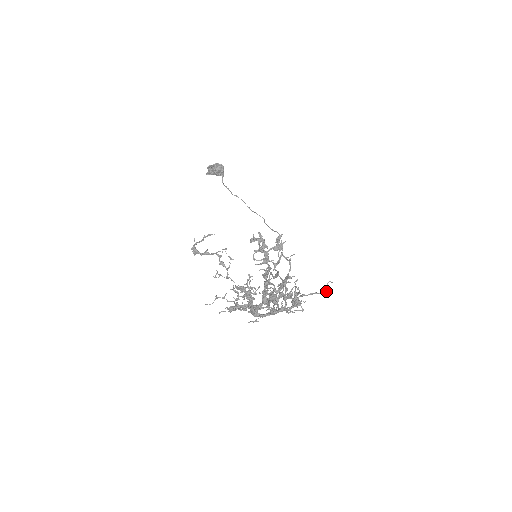
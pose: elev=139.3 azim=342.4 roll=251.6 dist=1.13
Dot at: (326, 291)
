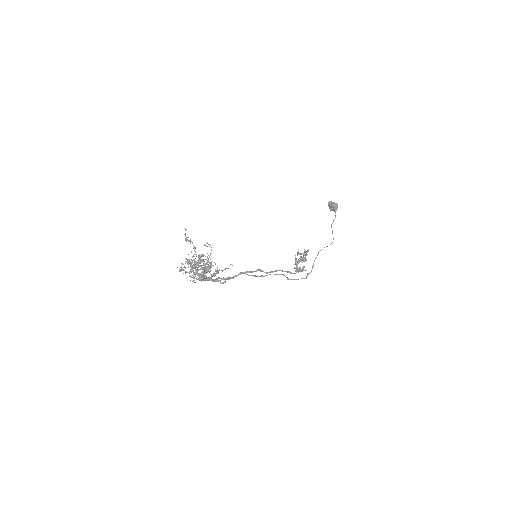
Dot at: (225, 269)
